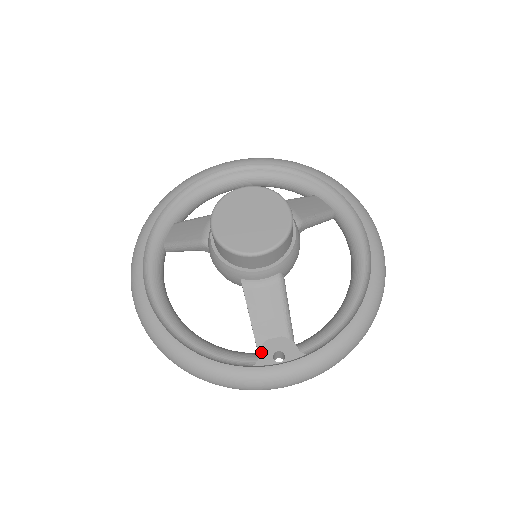
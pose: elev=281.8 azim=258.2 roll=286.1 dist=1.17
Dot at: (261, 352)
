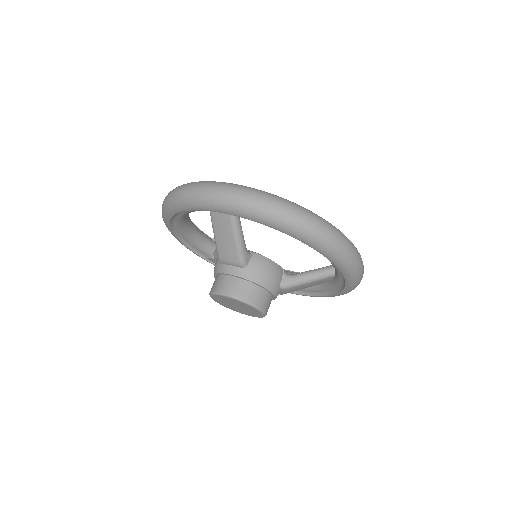
Dot at: (212, 259)
